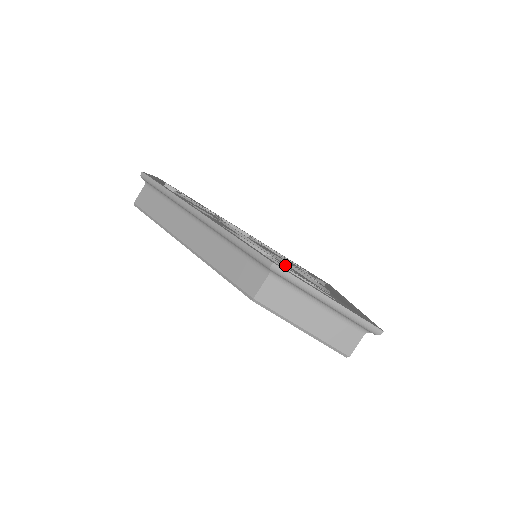
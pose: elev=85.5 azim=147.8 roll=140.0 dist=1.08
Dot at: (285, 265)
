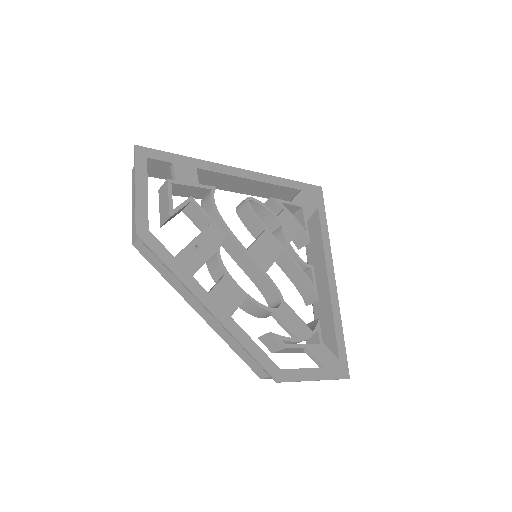
Dot at: (285, 322)
